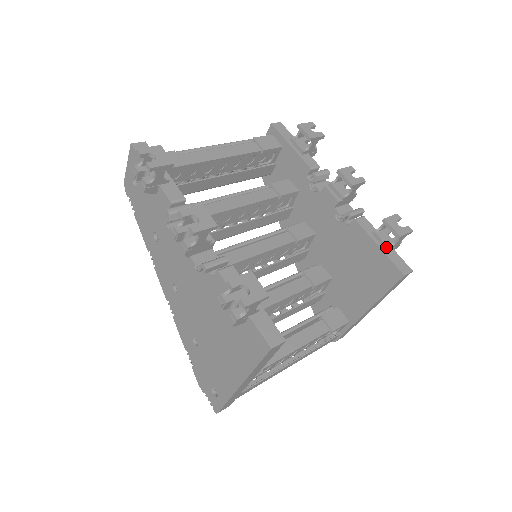
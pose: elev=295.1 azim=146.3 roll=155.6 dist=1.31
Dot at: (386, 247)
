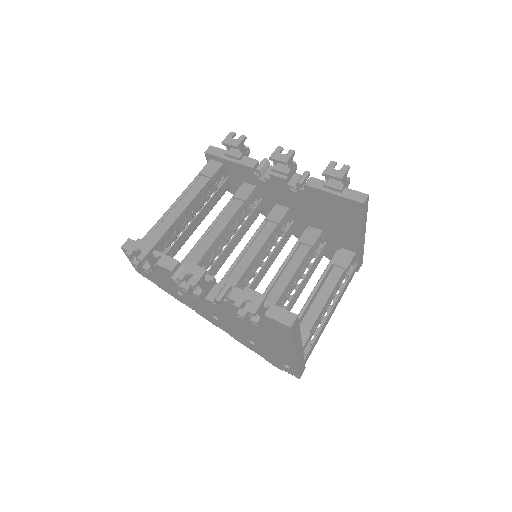
Dot at: (339, 191)
